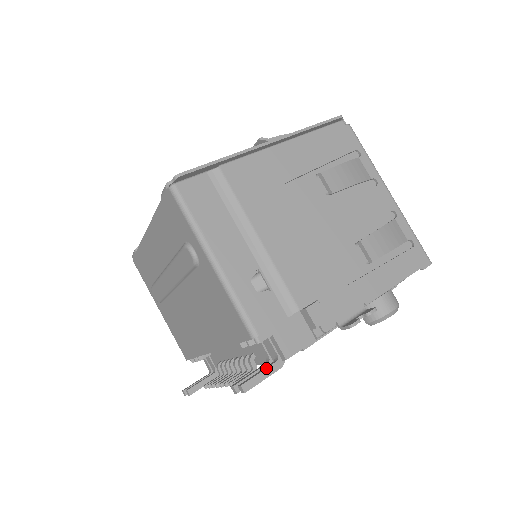
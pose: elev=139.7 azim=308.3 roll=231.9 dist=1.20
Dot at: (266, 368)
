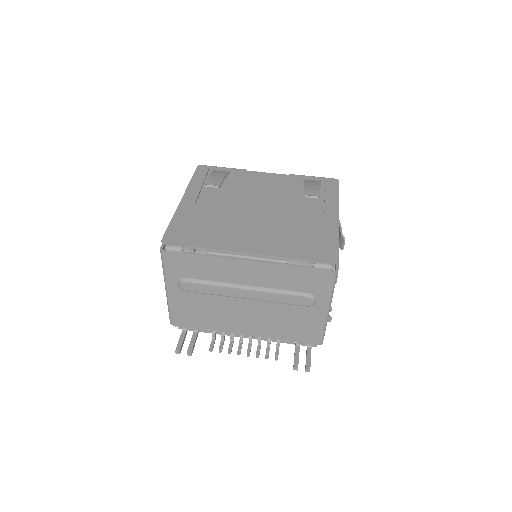
Dot at: occluded
